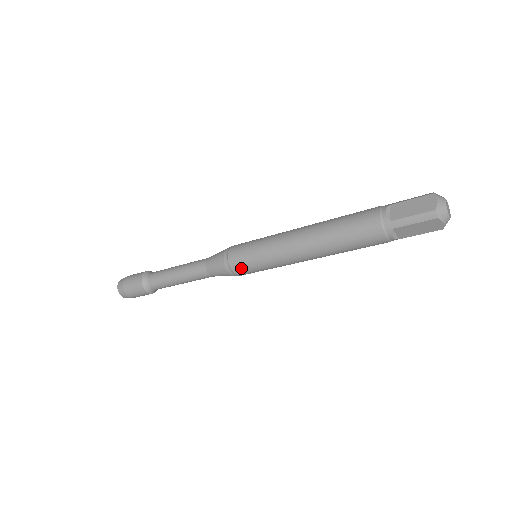
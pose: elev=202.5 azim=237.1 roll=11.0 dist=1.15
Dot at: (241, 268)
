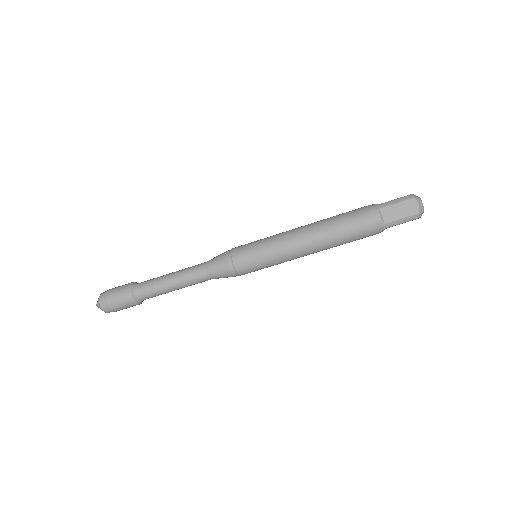
Dot at: (242, 254)
